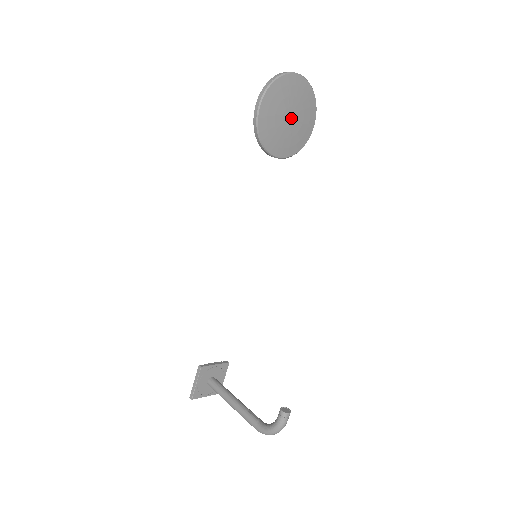
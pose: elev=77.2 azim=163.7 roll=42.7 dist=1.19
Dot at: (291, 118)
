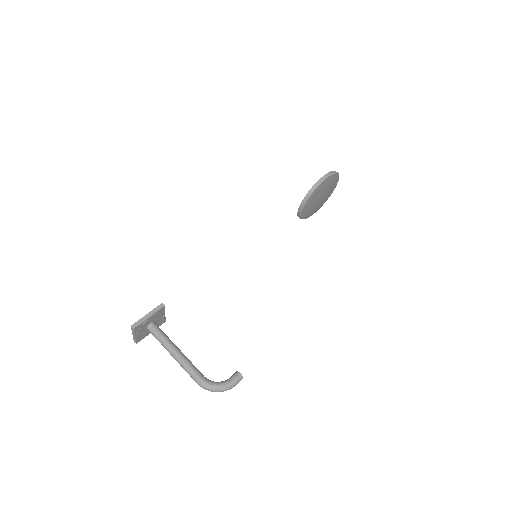
Dot at: (320, 198)
